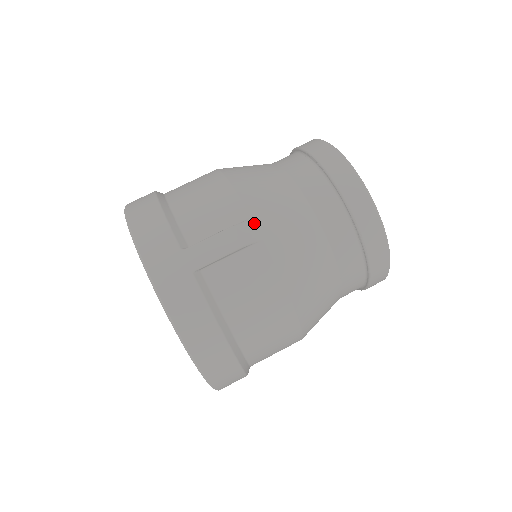
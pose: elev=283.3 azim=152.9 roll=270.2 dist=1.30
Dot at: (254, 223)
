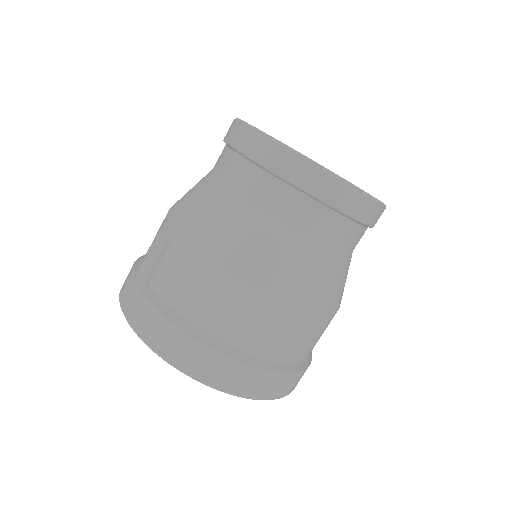
Dot at: (172, 222)
